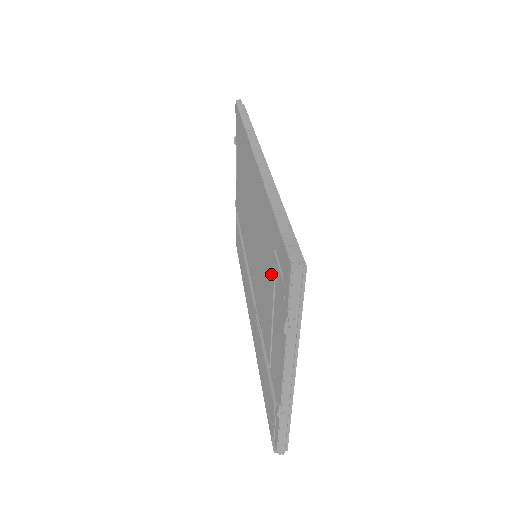
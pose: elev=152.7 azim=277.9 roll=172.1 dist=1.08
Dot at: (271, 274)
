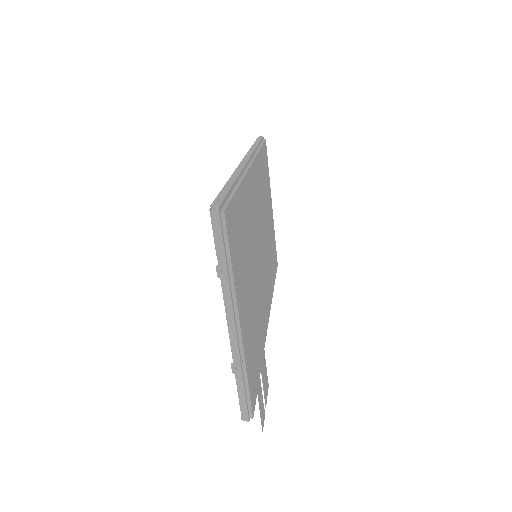
Dot at: occluded
